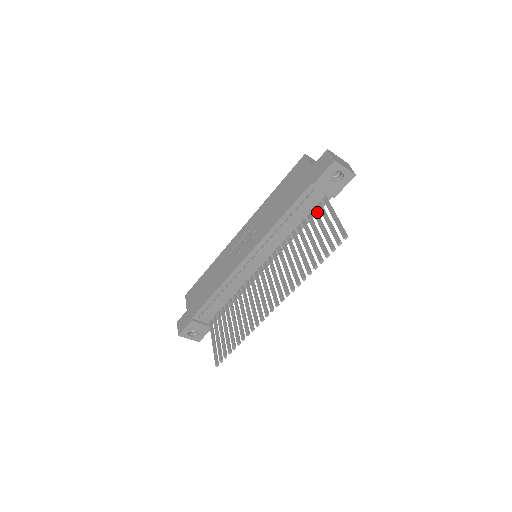
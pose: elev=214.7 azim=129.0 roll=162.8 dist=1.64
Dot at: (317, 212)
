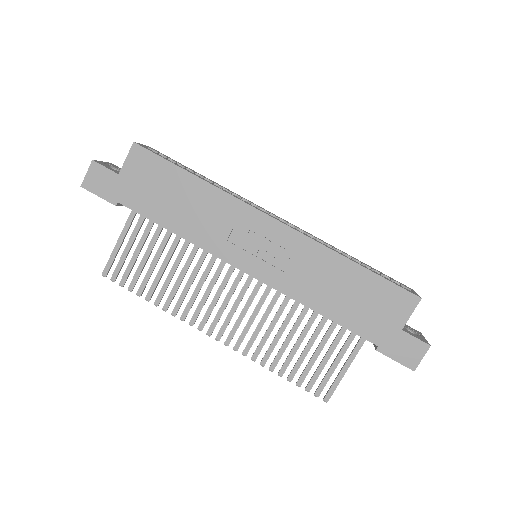
Dot at: occluded
